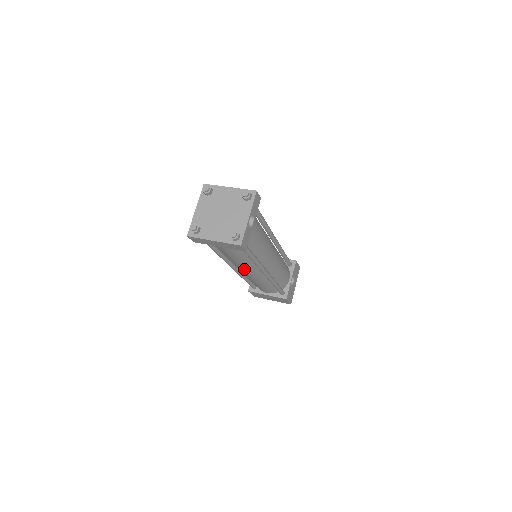
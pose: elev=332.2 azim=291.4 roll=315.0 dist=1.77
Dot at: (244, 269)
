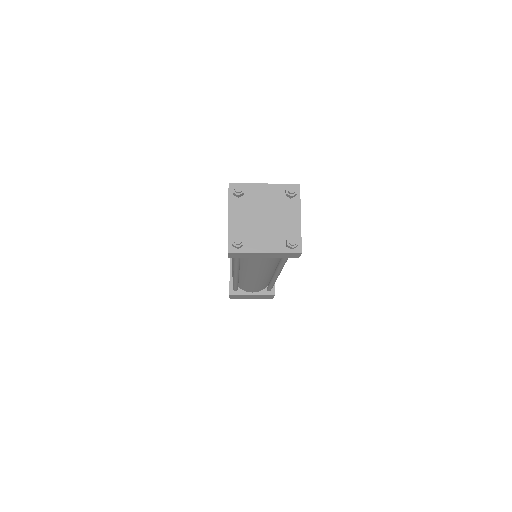
Dot at: (257, 275)
